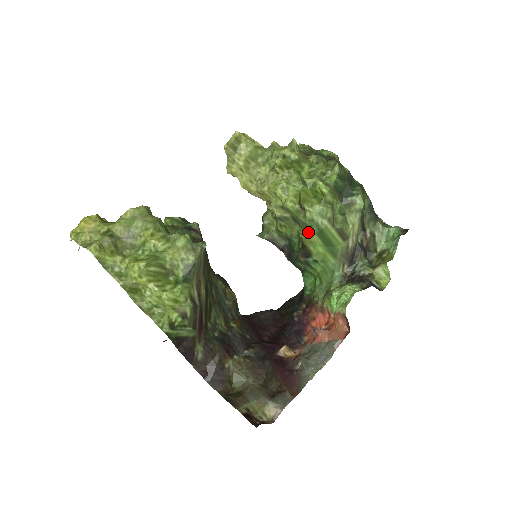
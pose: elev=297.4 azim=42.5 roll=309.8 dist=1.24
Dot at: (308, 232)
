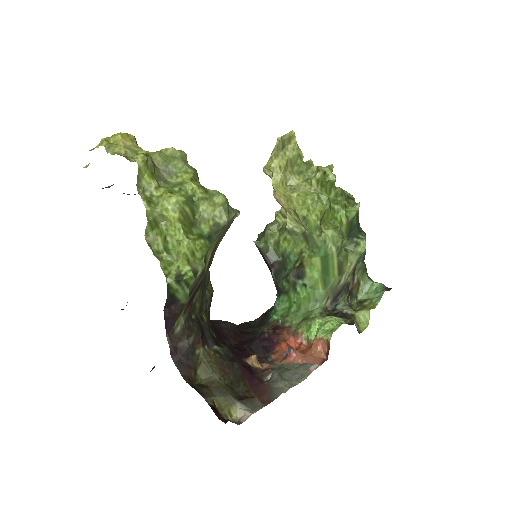
Dot at: (314, 252)
